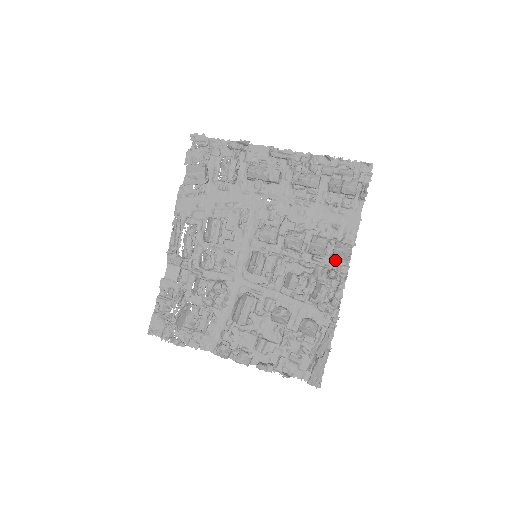
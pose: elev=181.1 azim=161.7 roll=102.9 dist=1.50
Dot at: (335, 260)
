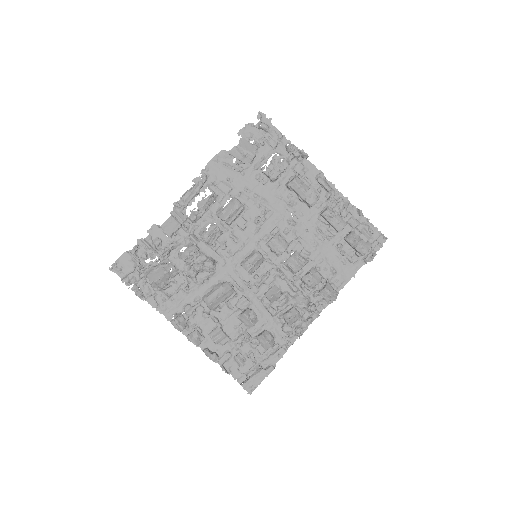
Dot at: (317, 296)
